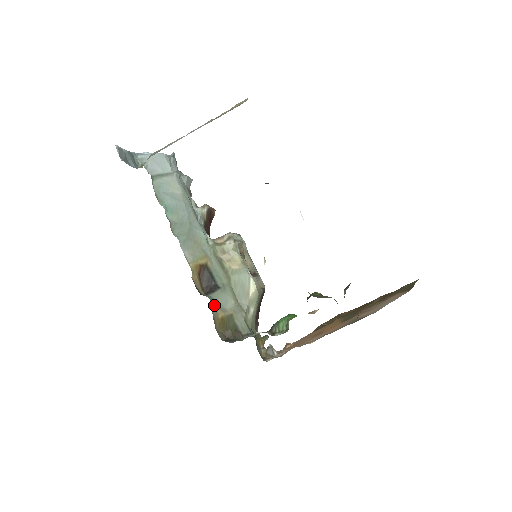
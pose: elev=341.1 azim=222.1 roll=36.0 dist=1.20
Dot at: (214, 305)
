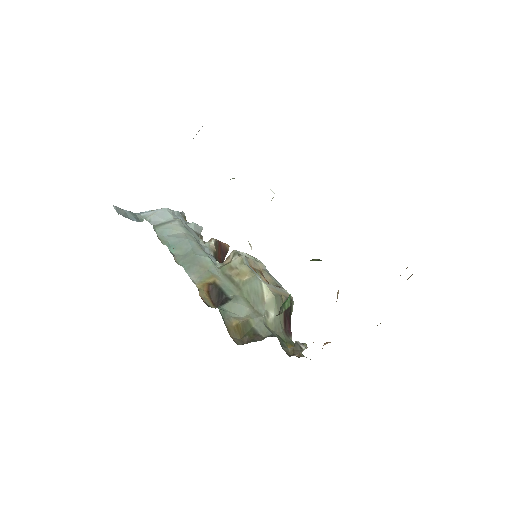
Dot at: (226, 315)
